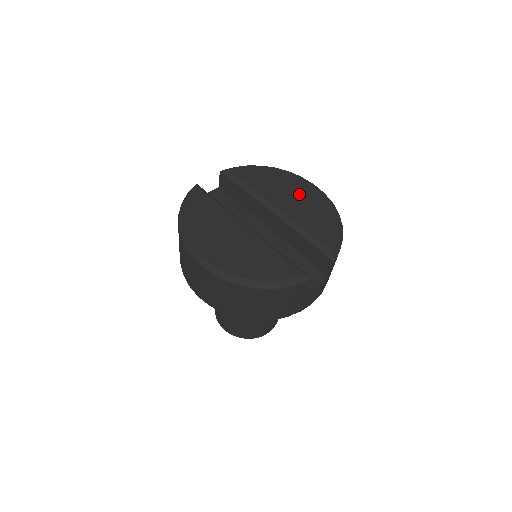
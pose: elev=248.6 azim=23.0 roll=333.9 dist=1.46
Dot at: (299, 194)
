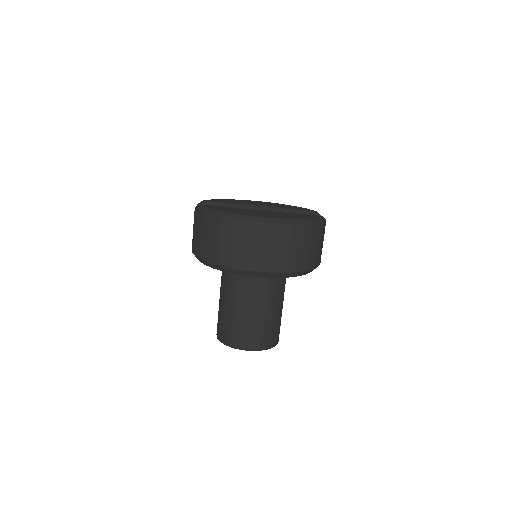
Dot at: (260, 203)
